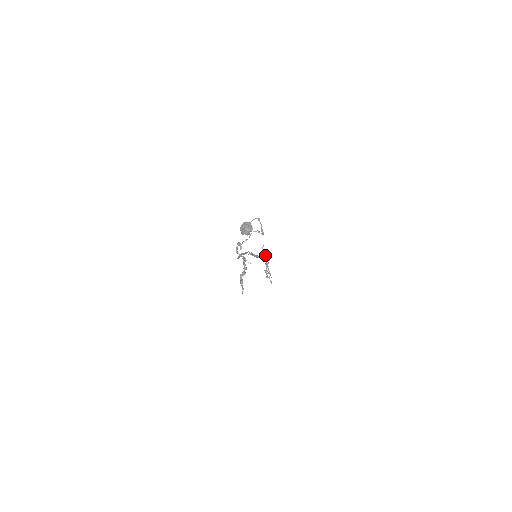
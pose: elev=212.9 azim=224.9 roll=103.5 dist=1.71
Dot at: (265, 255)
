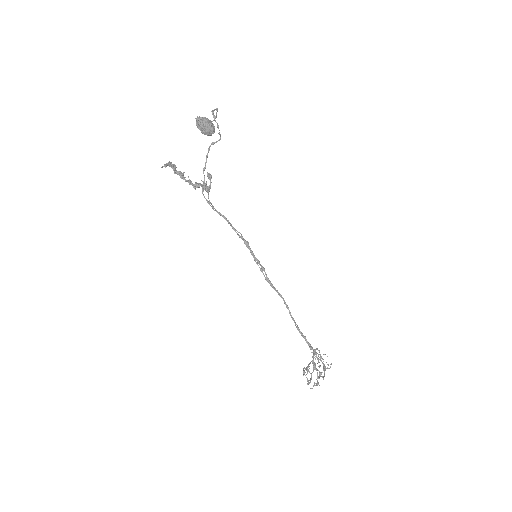
Dot at: occluded
